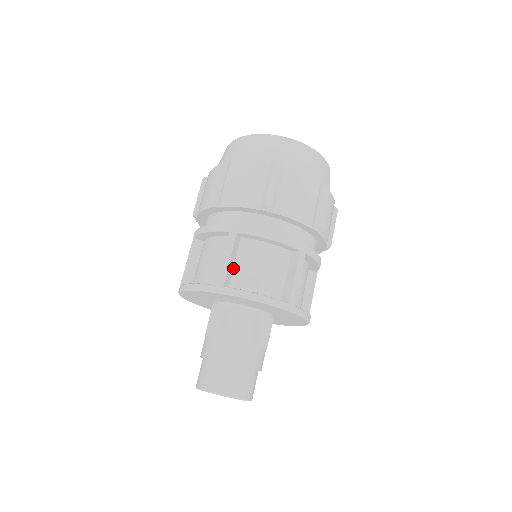
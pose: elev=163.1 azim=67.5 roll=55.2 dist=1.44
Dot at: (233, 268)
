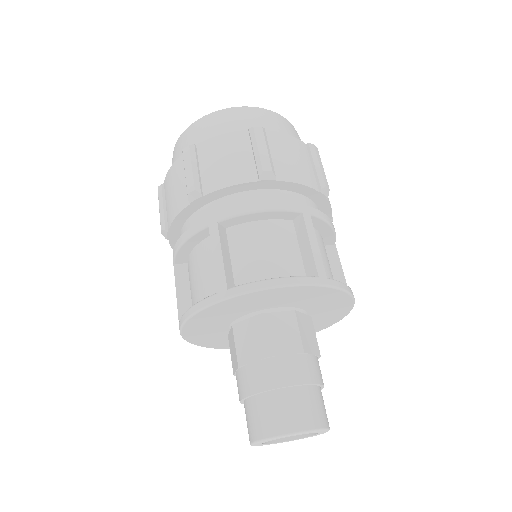
Dot at: occluded
